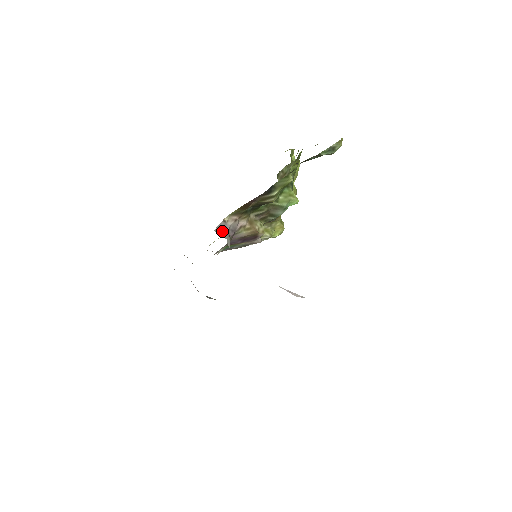
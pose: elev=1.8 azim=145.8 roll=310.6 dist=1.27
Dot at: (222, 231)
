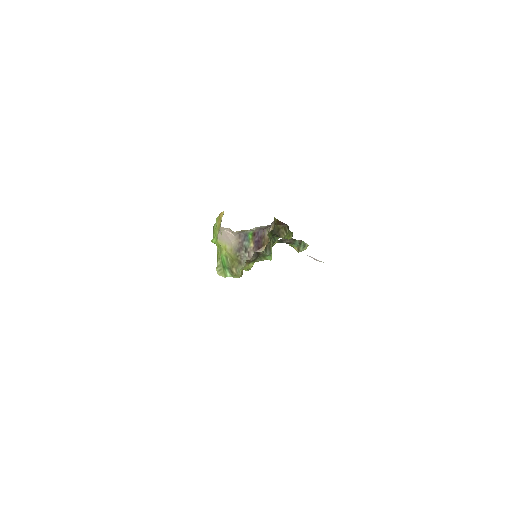
Dot at: occluded
